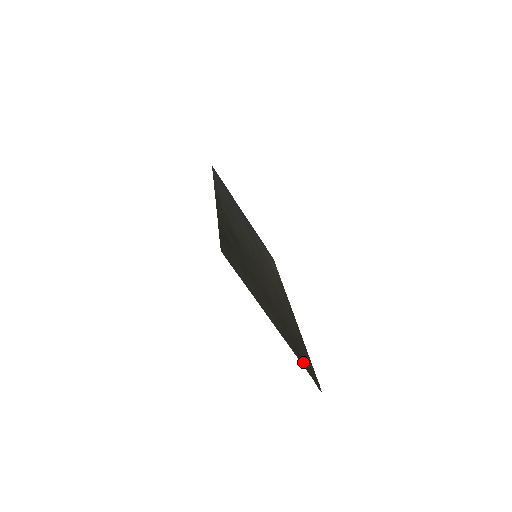
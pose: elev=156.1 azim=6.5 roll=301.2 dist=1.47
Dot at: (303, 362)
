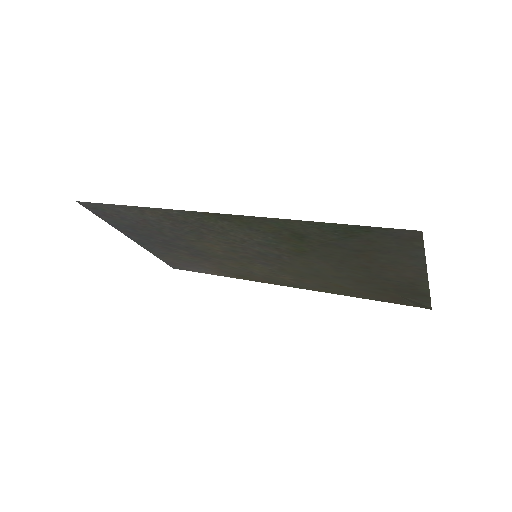
Dot at: (418, 297)
